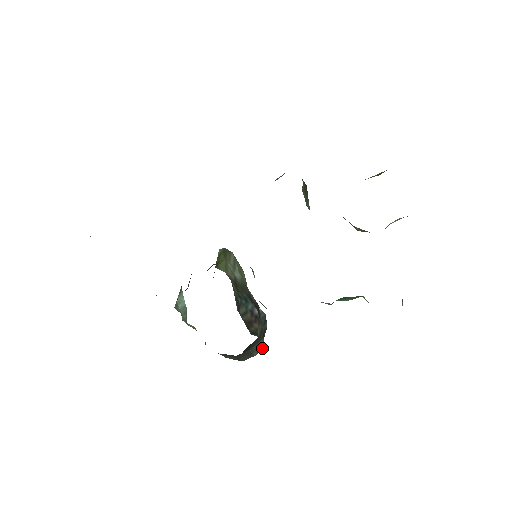
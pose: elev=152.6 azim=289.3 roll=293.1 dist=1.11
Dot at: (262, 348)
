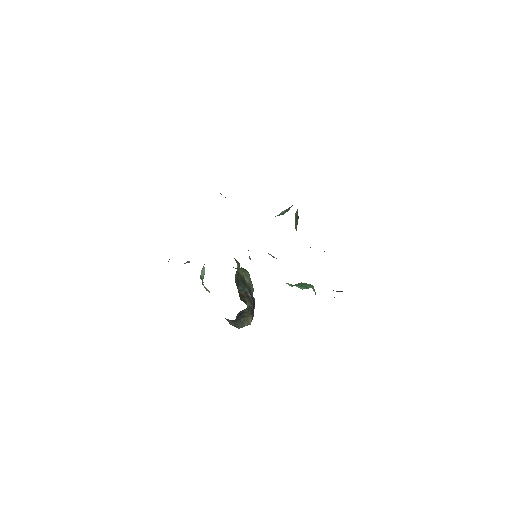
Dot at: occluded
